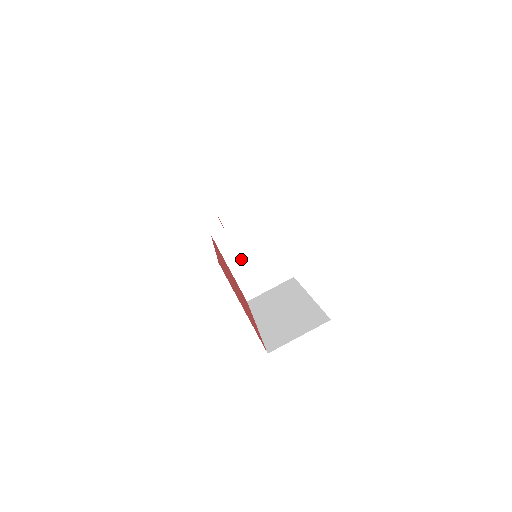
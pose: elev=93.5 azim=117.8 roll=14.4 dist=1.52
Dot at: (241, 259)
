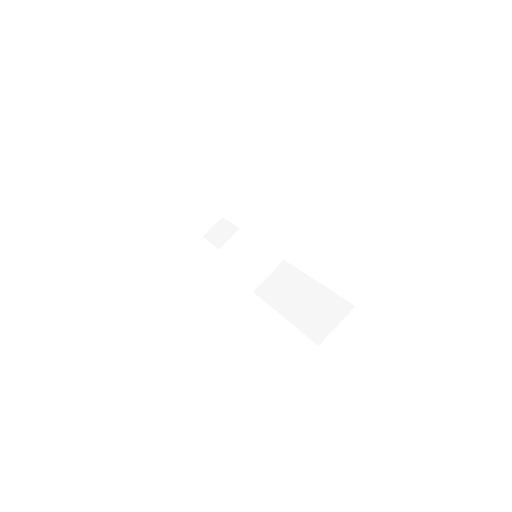
Dot at: (243, 262)
